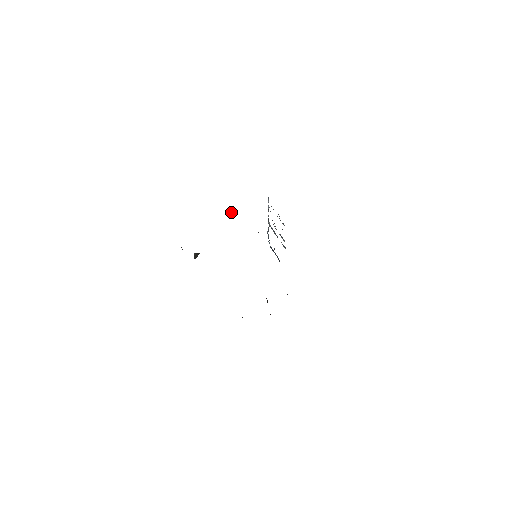
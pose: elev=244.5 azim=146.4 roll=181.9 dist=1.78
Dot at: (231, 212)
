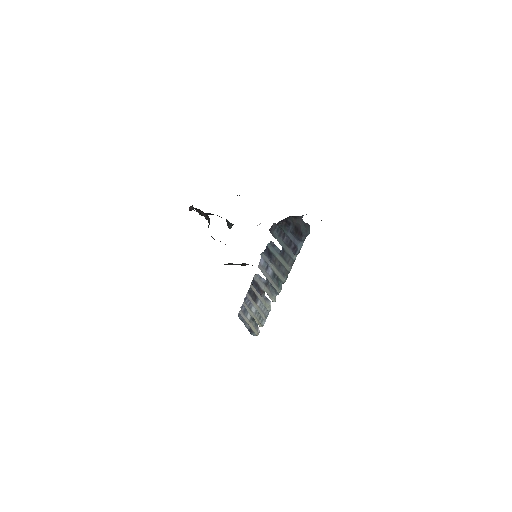
Dot at: occluded
